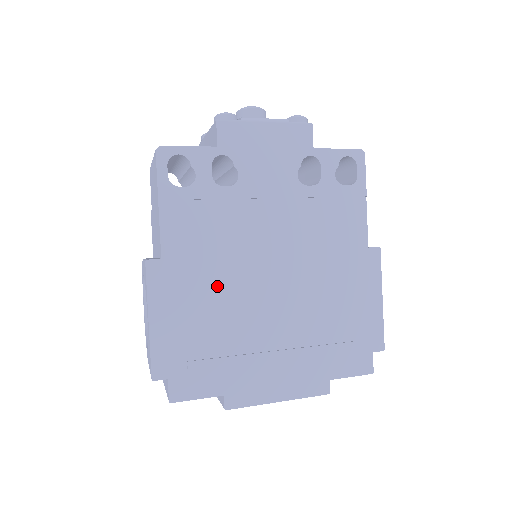
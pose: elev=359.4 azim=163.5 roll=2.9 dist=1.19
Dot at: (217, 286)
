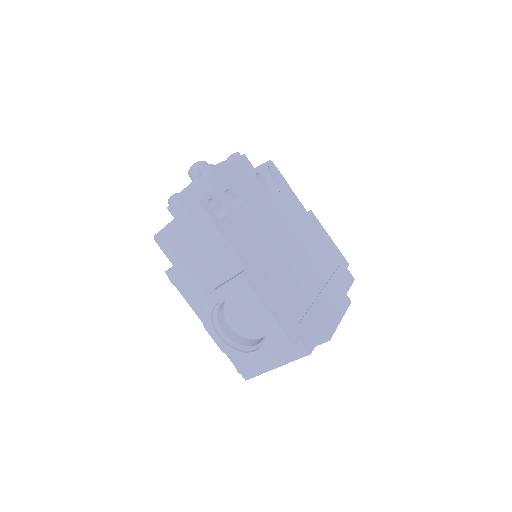
Dot at: (277, 270)
